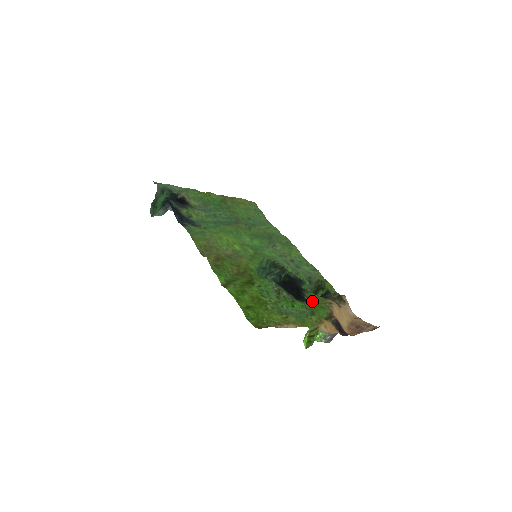
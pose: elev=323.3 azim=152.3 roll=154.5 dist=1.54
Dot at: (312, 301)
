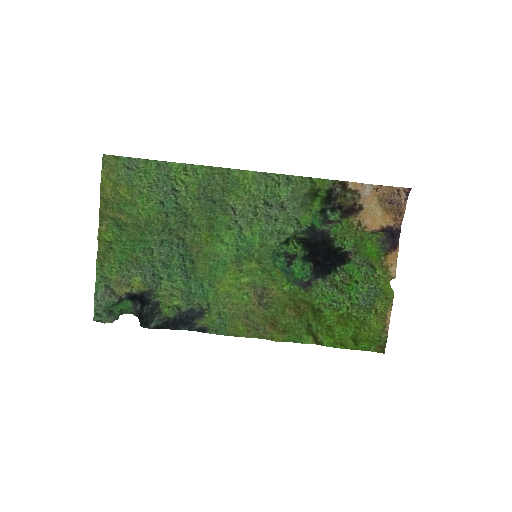
Dot at: (350, 246)
